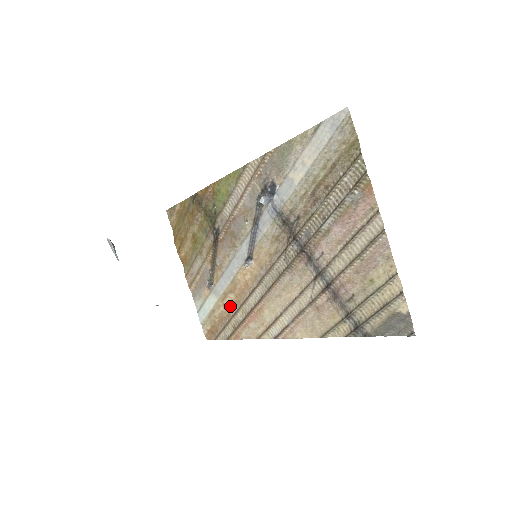
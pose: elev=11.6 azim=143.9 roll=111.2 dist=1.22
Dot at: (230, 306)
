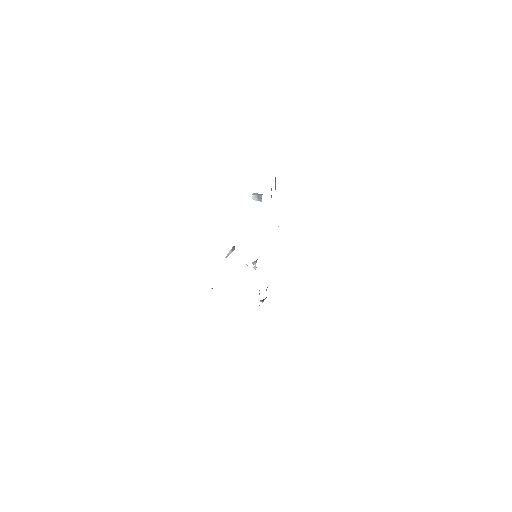
Dot at: occluded
